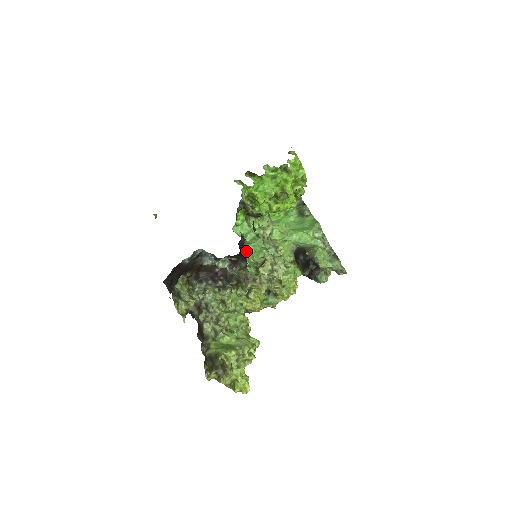
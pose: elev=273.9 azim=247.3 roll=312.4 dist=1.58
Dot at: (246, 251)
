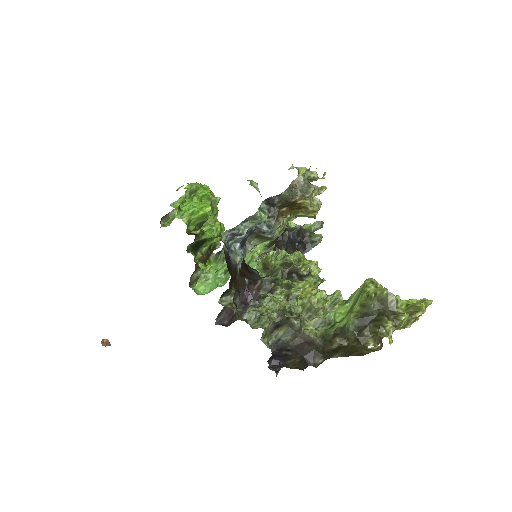
Dot at: occluded
